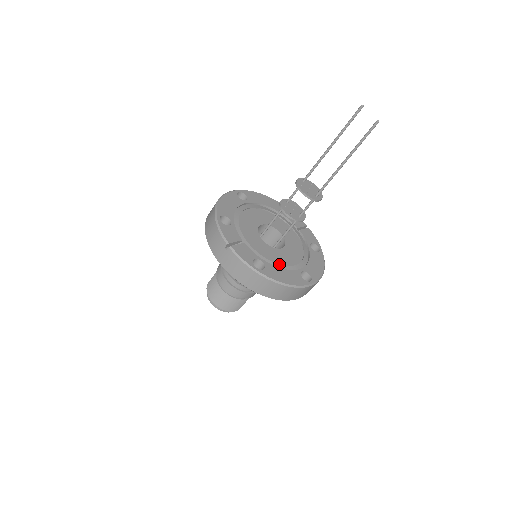
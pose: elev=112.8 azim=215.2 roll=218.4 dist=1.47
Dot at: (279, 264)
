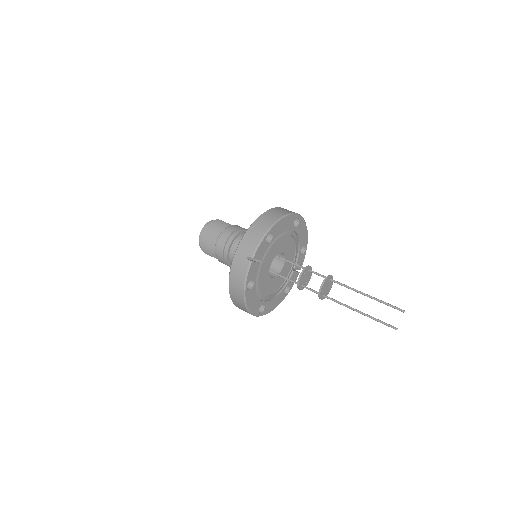
Dot at: (259, 290)
